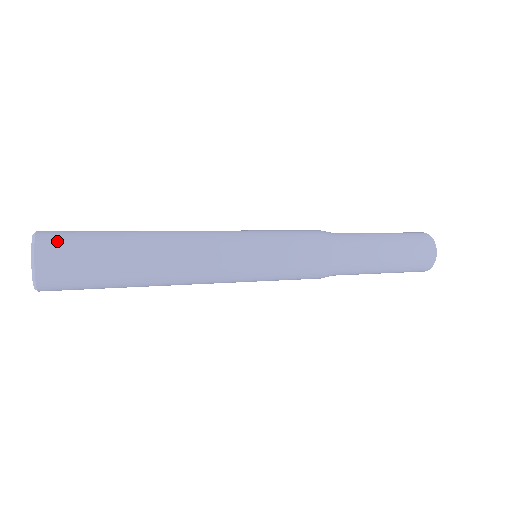
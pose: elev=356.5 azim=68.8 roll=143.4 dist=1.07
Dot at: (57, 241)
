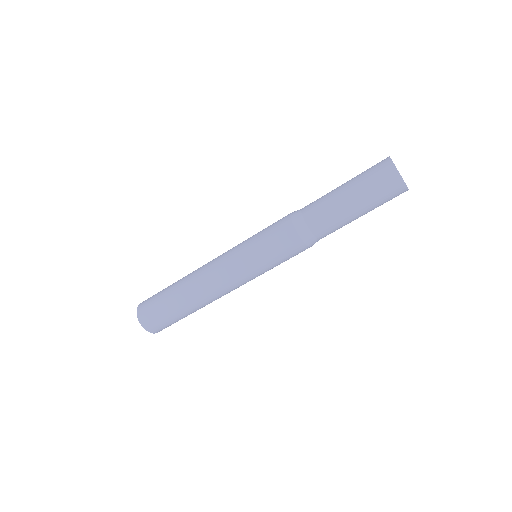
Dot at: occluded
